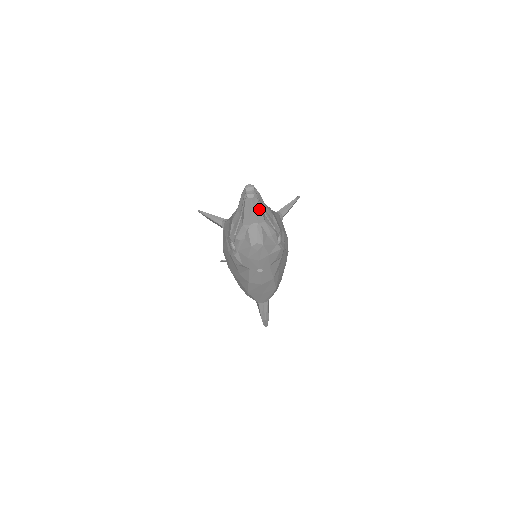
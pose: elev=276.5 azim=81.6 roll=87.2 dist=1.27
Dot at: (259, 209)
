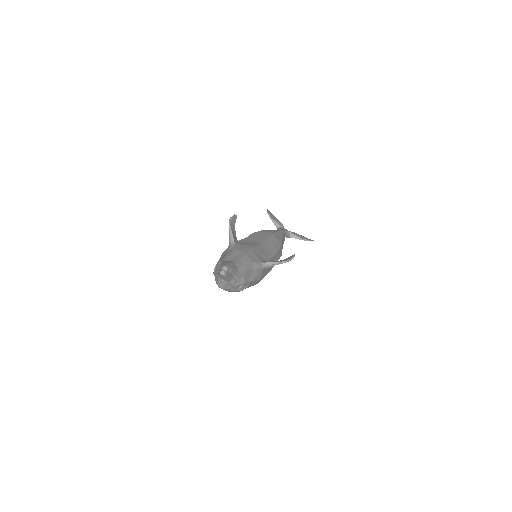
Dot at: (226, 278)
